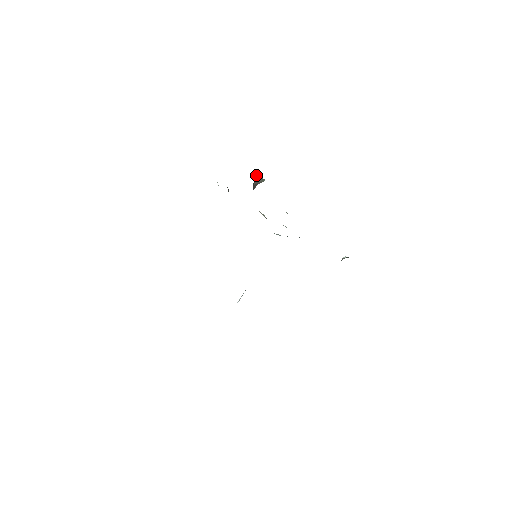
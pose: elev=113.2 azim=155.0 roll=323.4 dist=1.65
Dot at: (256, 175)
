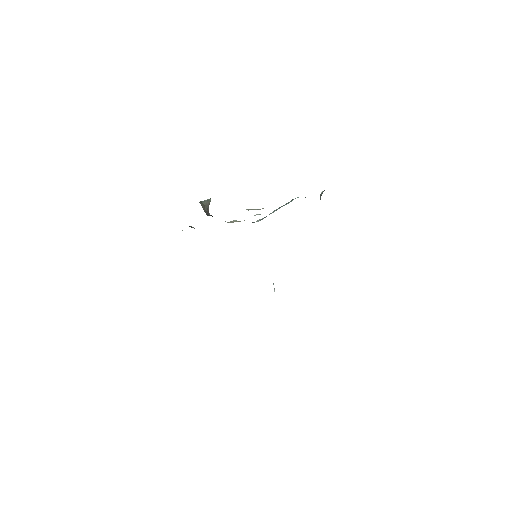
Dot at: (201, 203)
